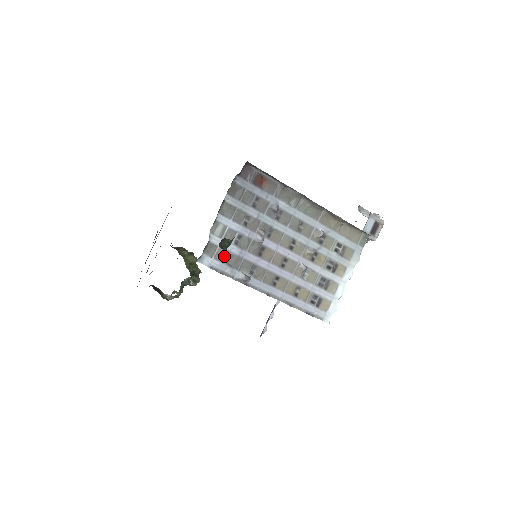
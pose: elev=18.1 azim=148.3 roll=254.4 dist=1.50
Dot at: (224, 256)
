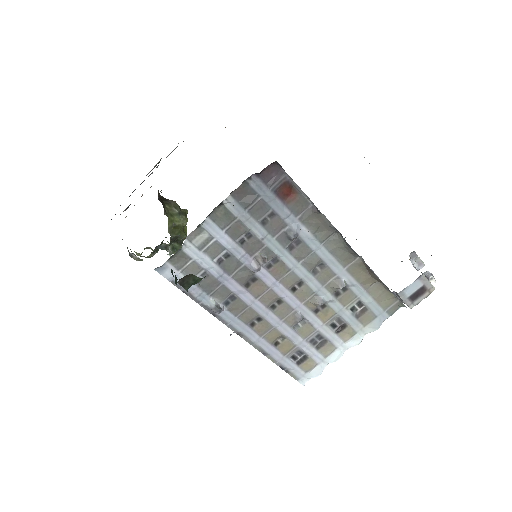
Dot at: (196, 273)
